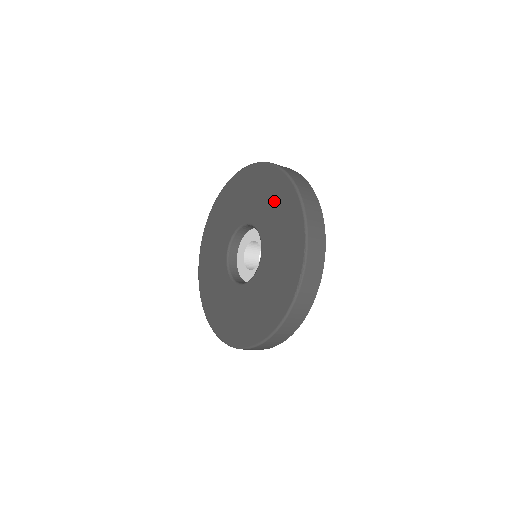
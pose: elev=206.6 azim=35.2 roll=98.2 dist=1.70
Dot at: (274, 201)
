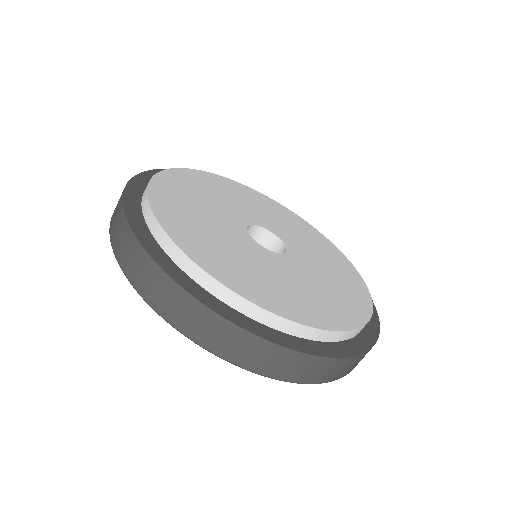
Dot at: occluded
